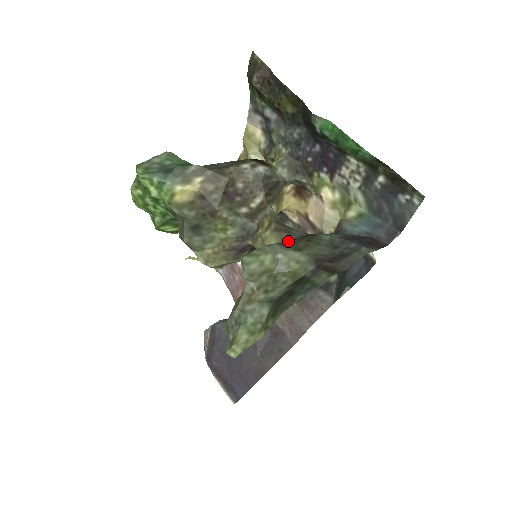
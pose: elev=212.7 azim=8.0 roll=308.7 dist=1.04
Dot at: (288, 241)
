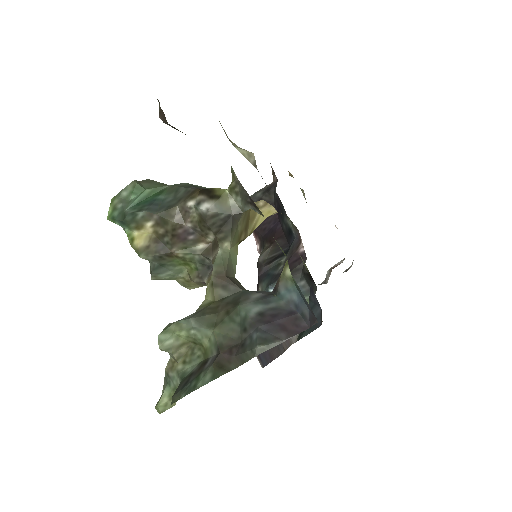
Dot at: (218, 303)
